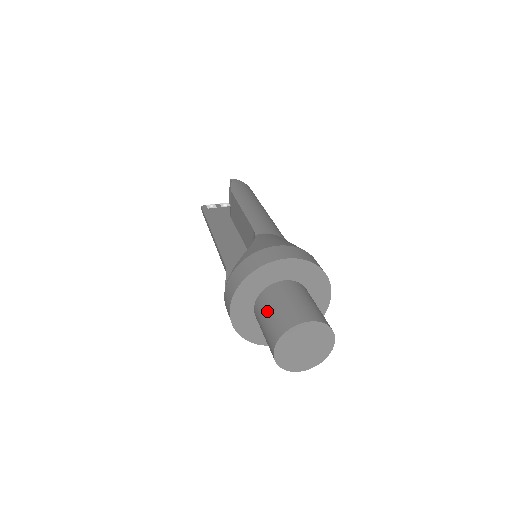
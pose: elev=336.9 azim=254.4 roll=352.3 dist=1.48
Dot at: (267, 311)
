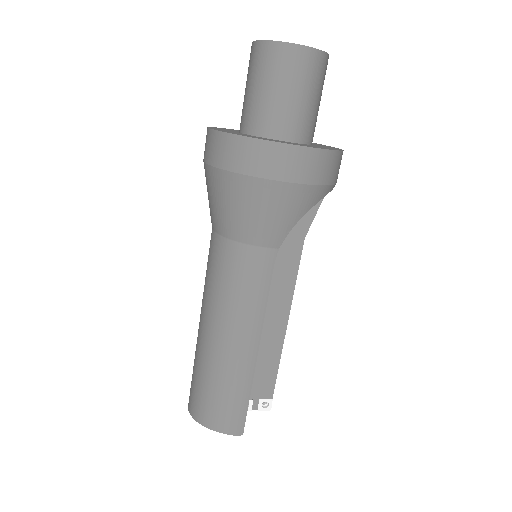
Dot at: occluded
